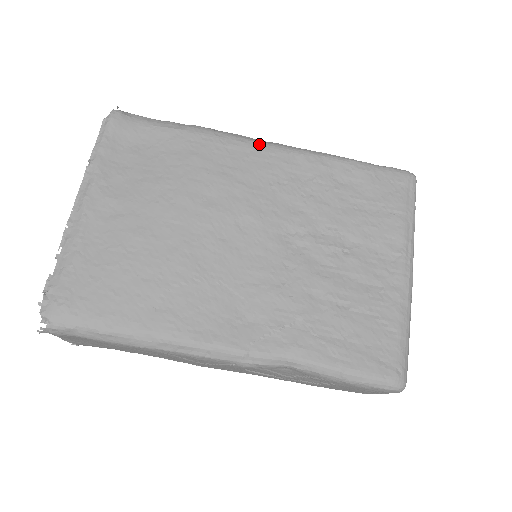
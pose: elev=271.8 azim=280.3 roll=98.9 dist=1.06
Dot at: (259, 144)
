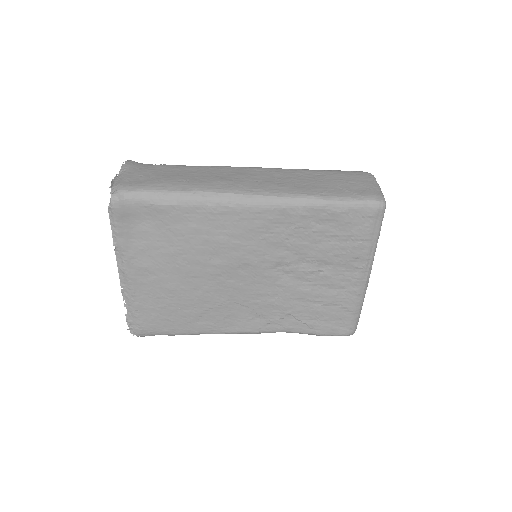
Dot at: (246, 206)
